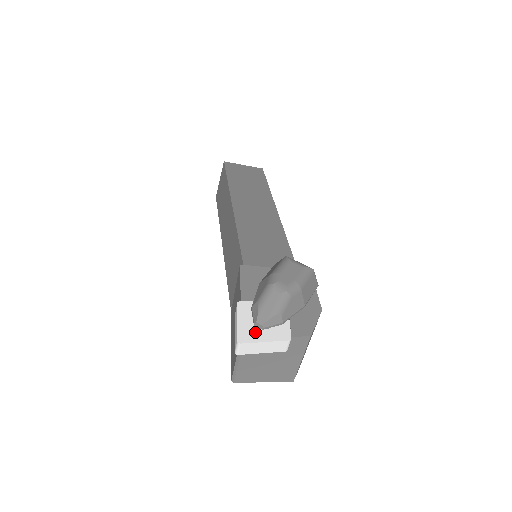
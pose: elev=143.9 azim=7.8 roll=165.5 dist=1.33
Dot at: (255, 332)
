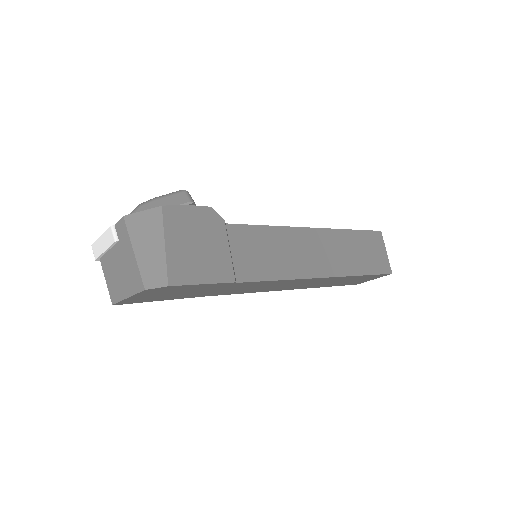
Dot at: occluded
